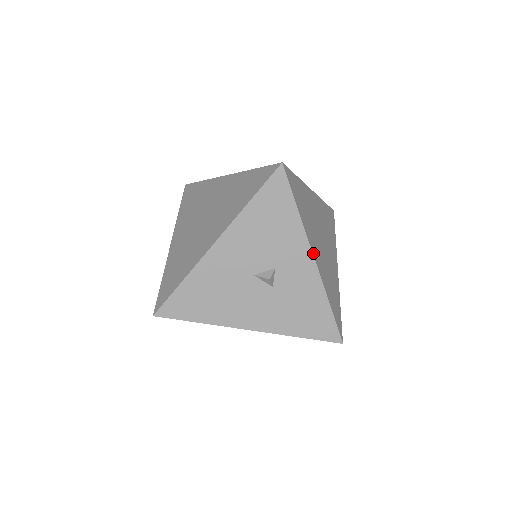
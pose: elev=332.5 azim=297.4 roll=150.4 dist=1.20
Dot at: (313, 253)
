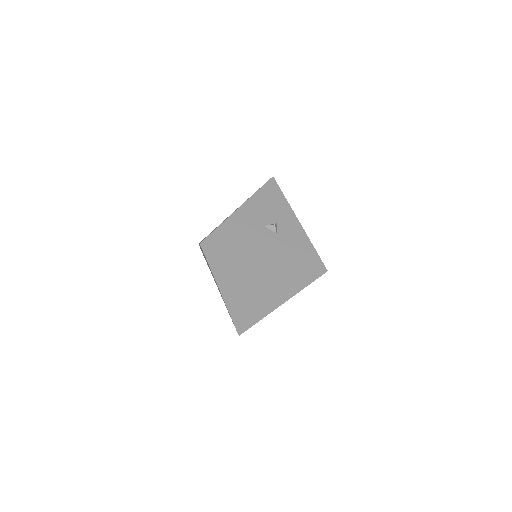
Dot at: (297, 219)
